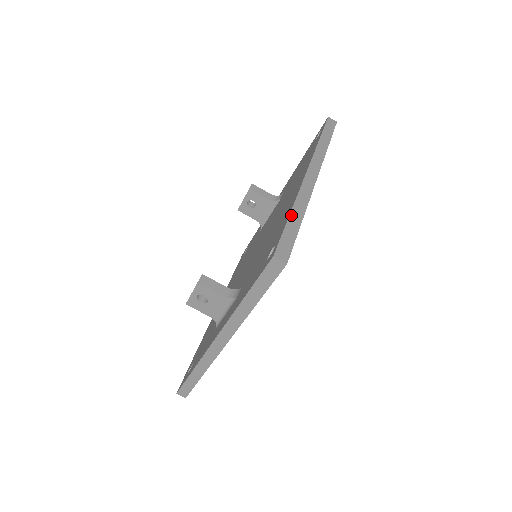
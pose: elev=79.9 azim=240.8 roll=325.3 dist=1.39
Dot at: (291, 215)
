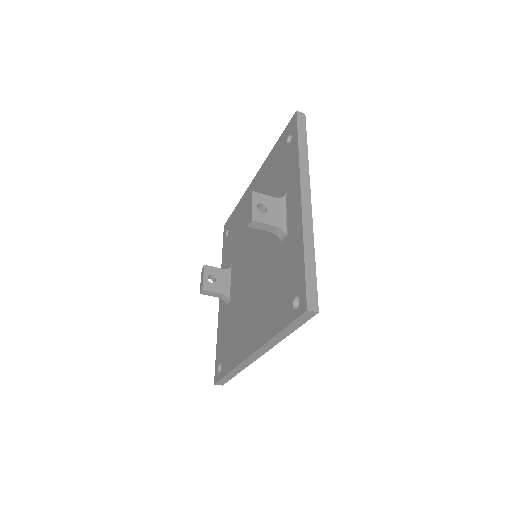
Dot at: (229, 373)
